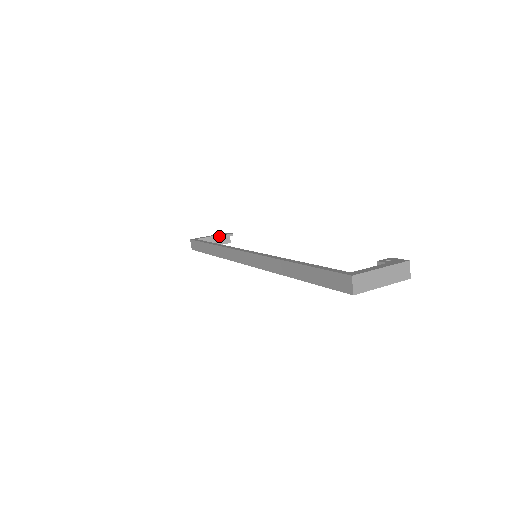
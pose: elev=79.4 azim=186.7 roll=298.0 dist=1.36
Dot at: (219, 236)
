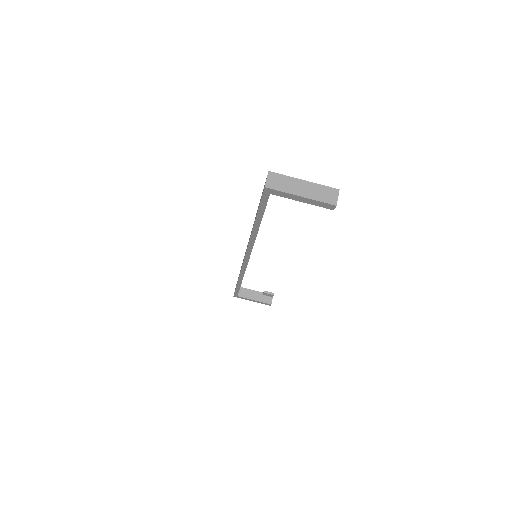
Dot at: (262, 294)
